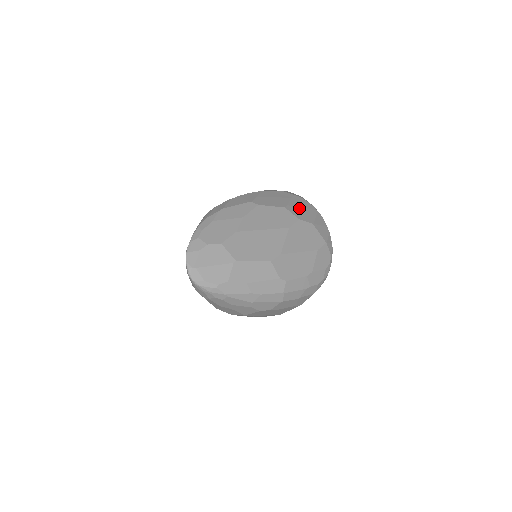
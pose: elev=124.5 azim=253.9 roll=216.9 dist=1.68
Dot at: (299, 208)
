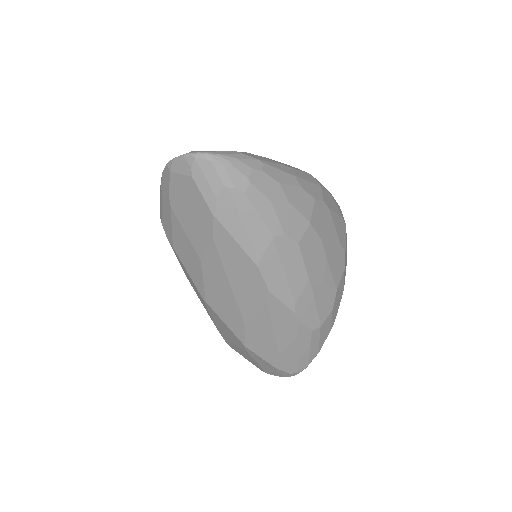
Dot at: occluded
